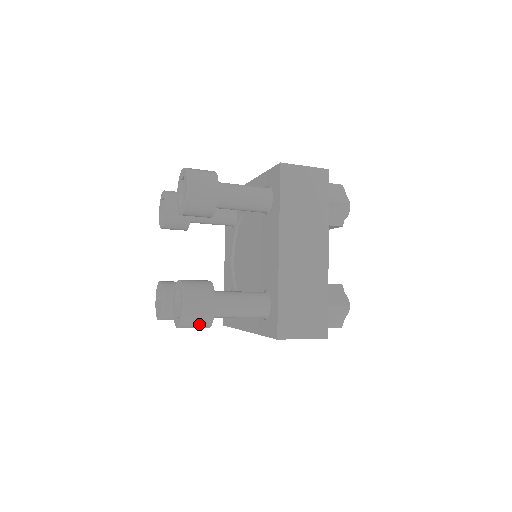
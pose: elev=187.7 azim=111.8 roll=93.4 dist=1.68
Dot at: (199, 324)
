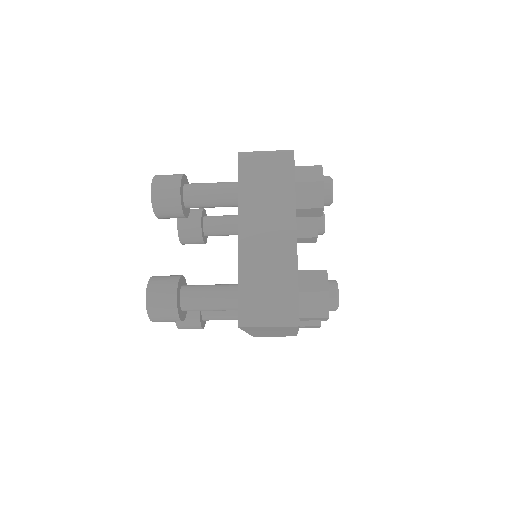
Dot at: (166, 315)
